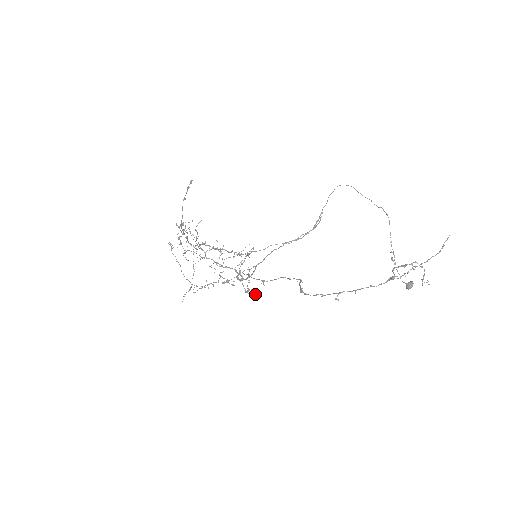
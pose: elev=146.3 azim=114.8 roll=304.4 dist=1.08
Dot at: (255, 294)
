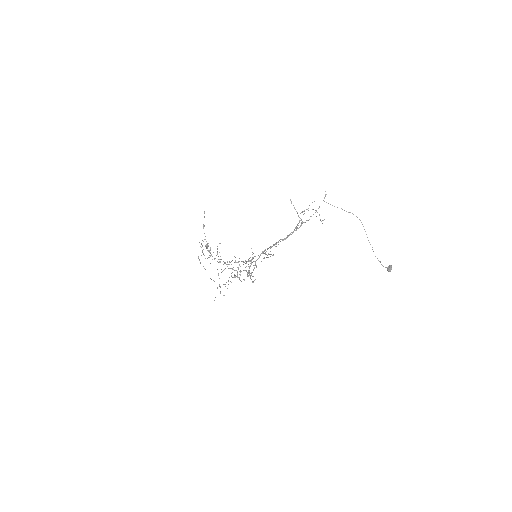
Dot at: (255, 279)
